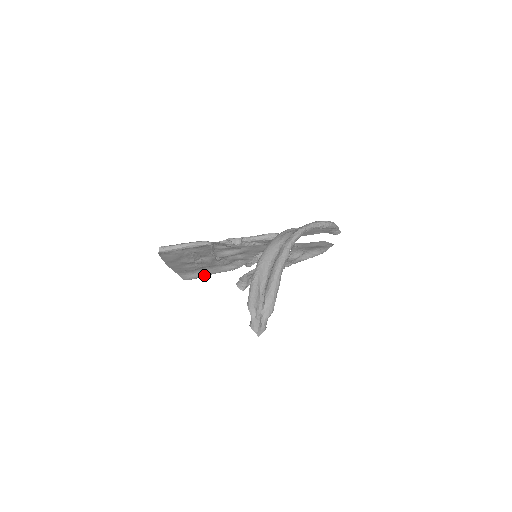
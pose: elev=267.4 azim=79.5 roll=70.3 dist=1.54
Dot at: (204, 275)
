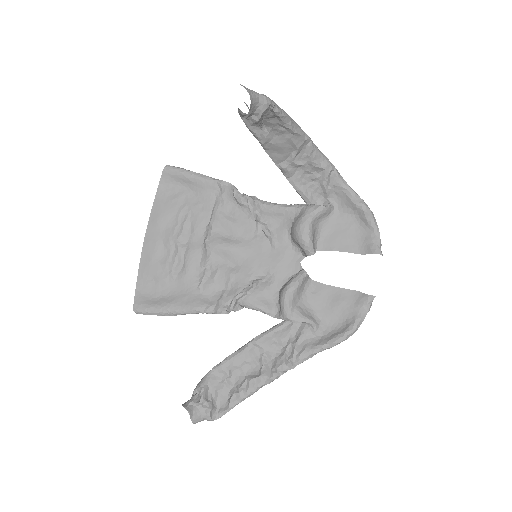
Dot at: (164, 306)
